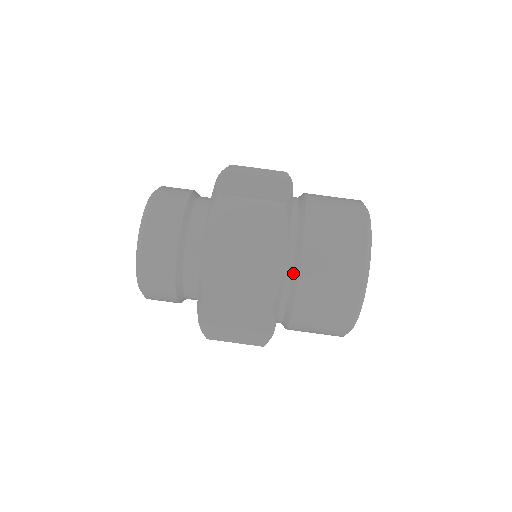
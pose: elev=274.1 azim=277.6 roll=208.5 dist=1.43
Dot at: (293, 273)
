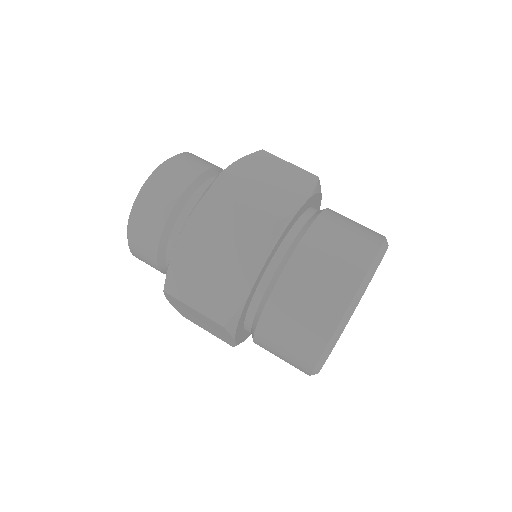
Dot at: (303, 228)
